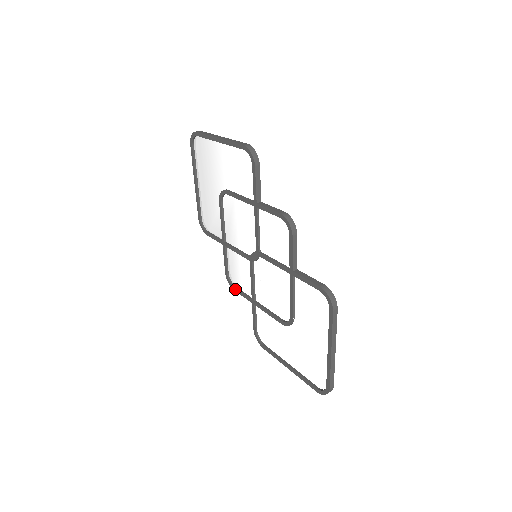
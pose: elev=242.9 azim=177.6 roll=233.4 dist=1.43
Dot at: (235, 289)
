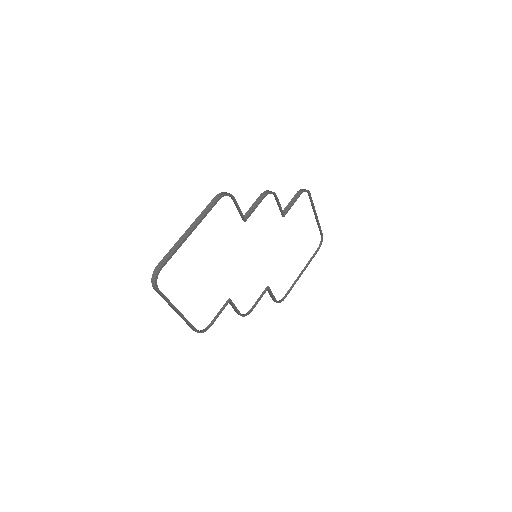
Dot at: occluded
